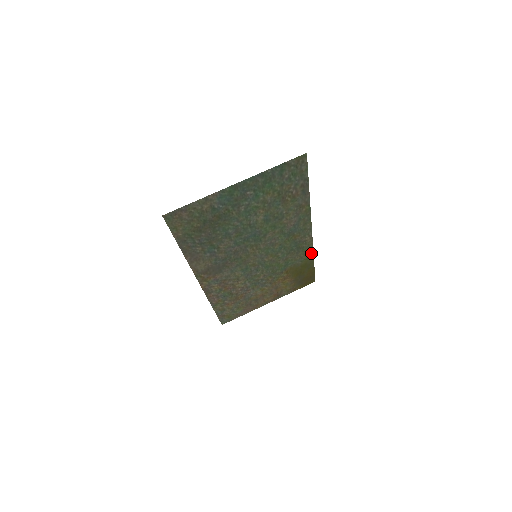
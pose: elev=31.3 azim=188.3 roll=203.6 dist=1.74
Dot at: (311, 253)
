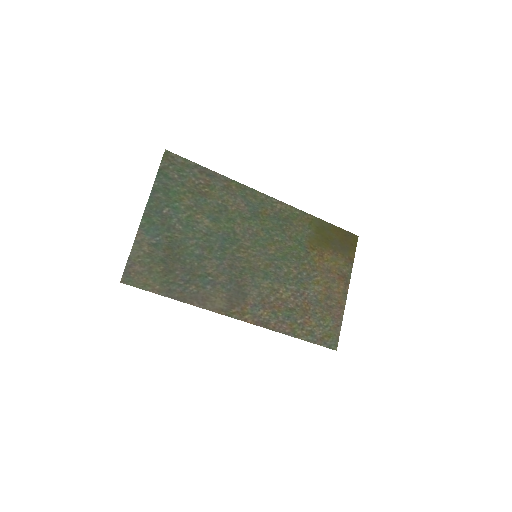
Dot at: (306, 215)
